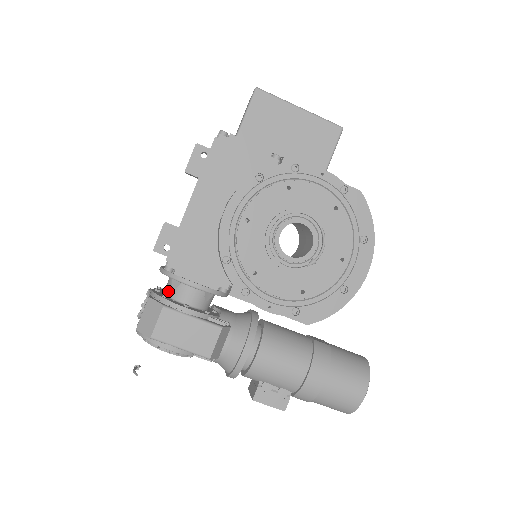
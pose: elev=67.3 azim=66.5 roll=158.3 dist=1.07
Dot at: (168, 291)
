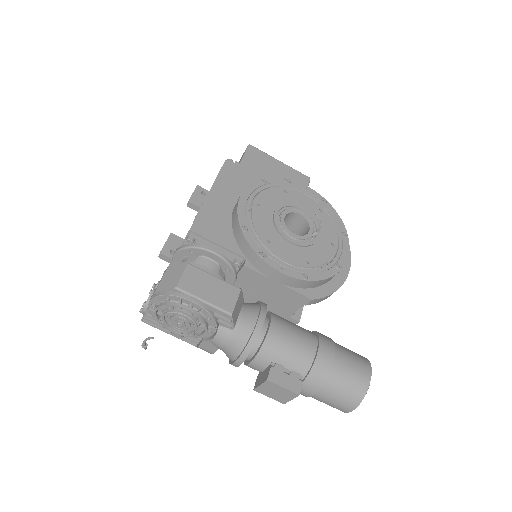
Dot at: occluded
